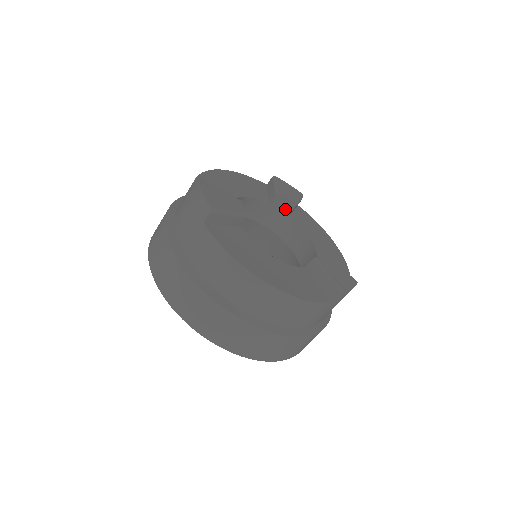
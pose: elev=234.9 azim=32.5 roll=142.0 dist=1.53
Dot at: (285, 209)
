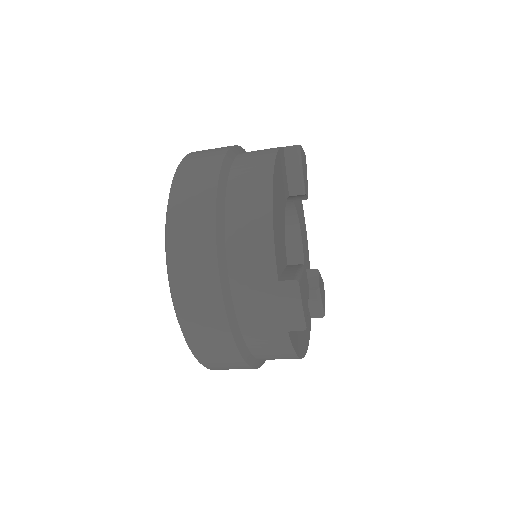
Dot at: (296, 198)
